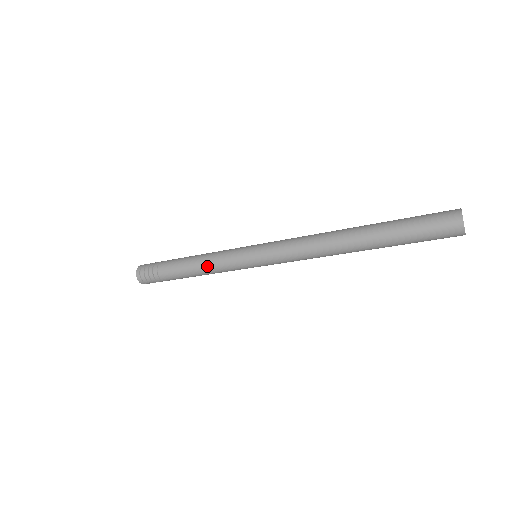
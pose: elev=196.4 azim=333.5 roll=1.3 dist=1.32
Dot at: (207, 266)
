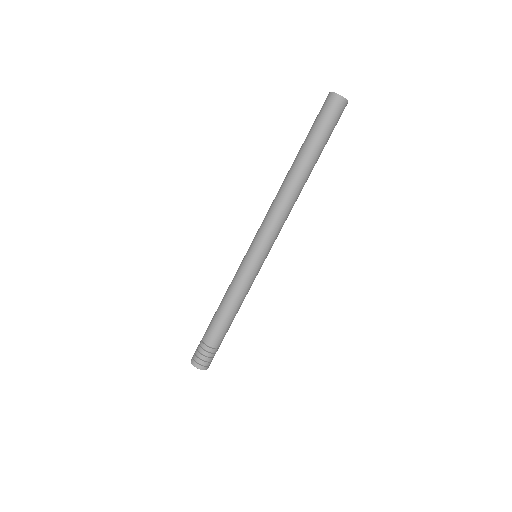
Dot at: (228, 294)
